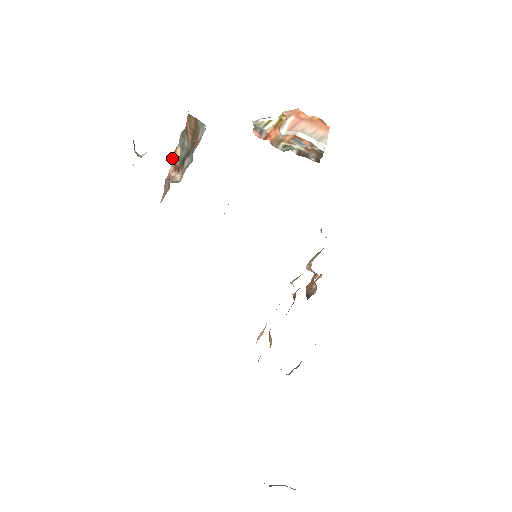
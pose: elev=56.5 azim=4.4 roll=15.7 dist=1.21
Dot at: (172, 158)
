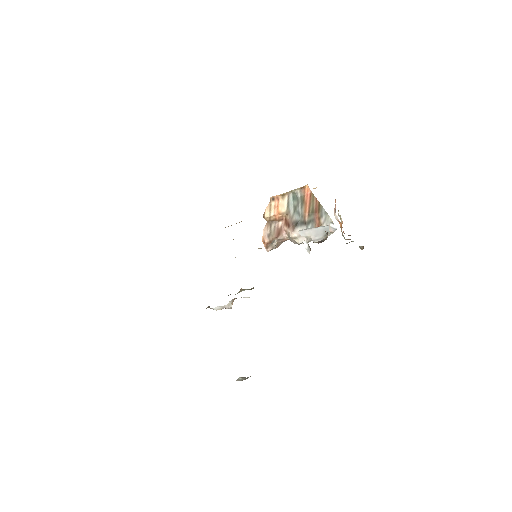
Dot at: (271, 202)
